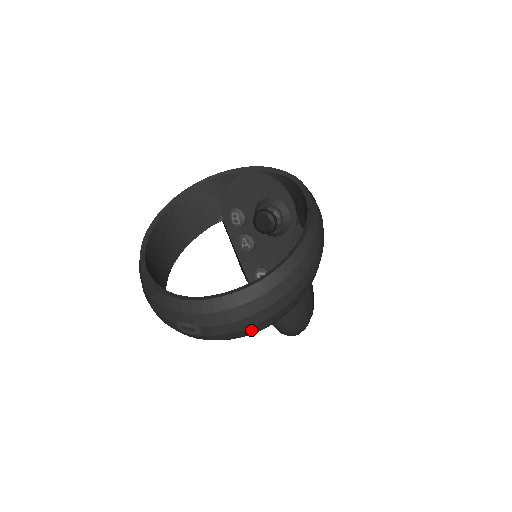
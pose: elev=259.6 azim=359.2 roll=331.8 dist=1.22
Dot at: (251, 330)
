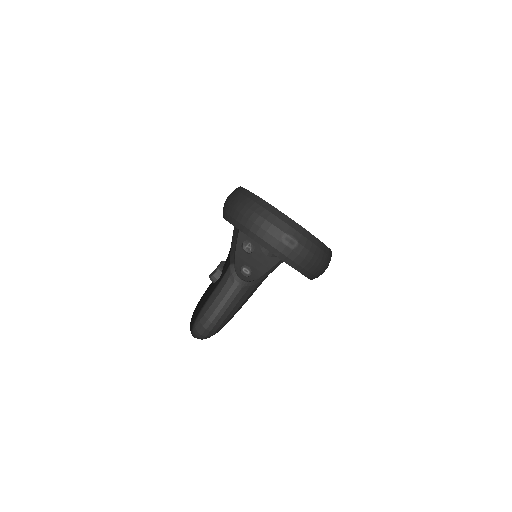
Dot at: (310, 268)
